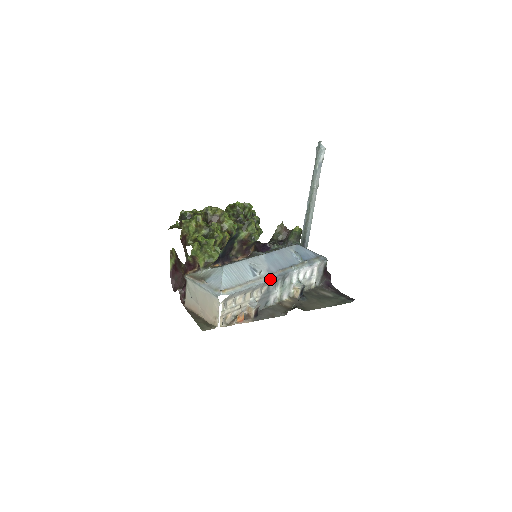
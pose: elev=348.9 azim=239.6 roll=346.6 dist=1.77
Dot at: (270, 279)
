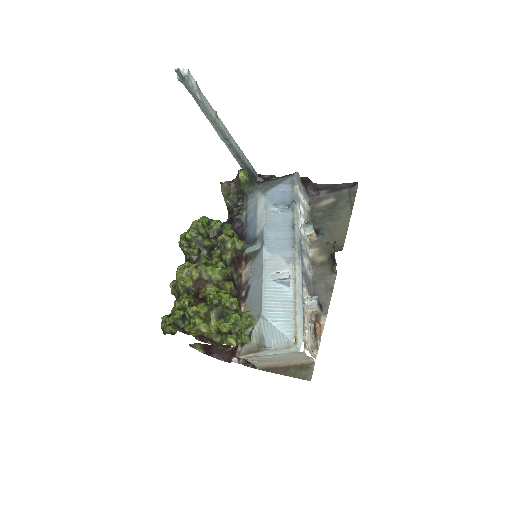
Dot at: (300, 269)
